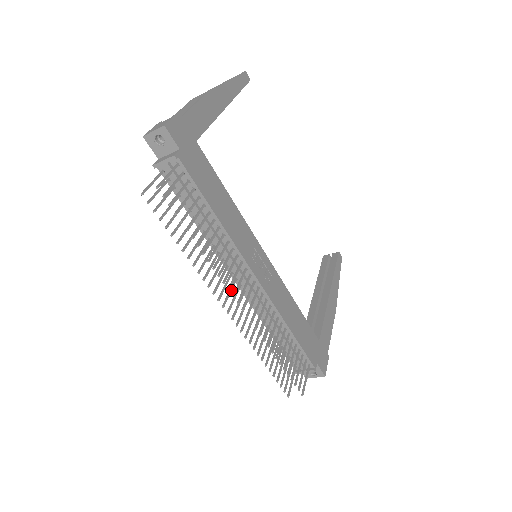
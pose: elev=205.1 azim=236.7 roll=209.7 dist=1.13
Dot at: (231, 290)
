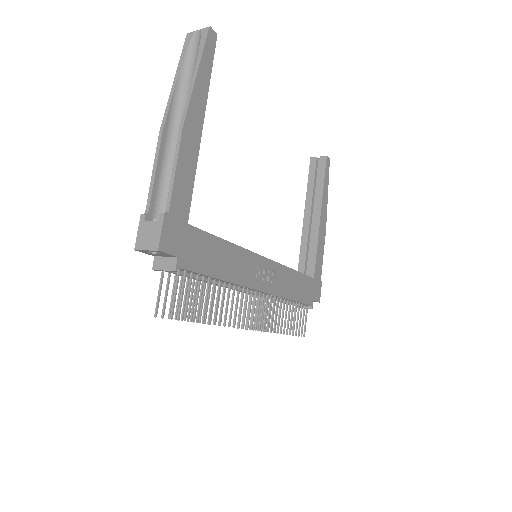
Dot at: occluded
